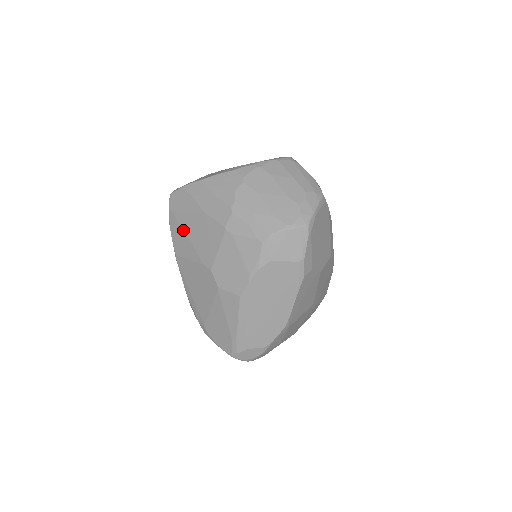
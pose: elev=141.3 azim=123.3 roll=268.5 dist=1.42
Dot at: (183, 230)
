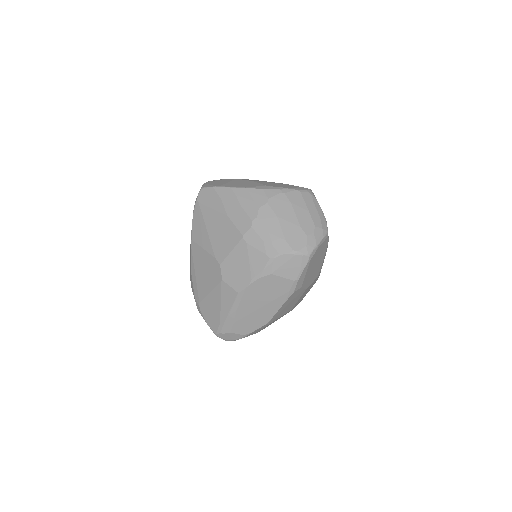
Dot at: (205, 223)
